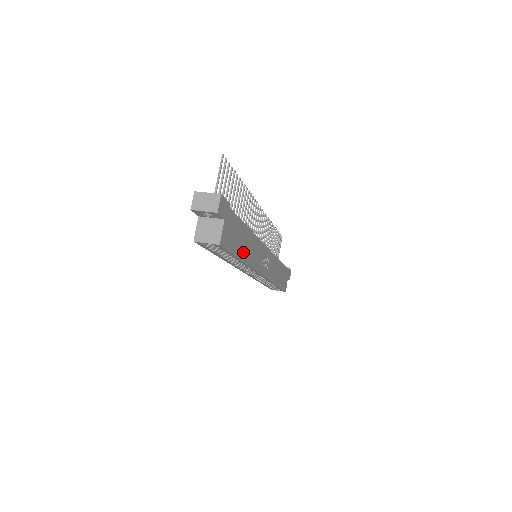
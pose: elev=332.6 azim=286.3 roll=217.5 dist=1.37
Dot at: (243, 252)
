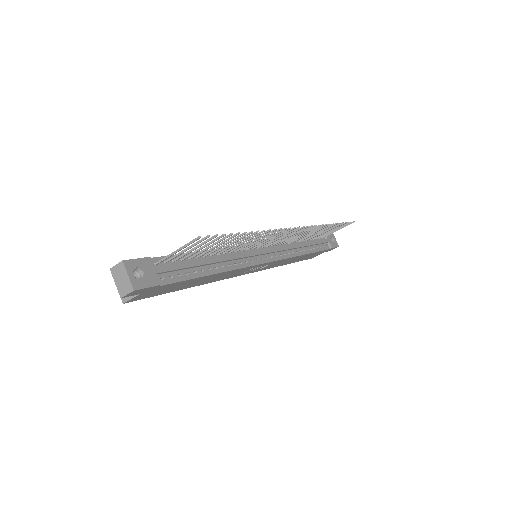
Dot at: (191, 285)
